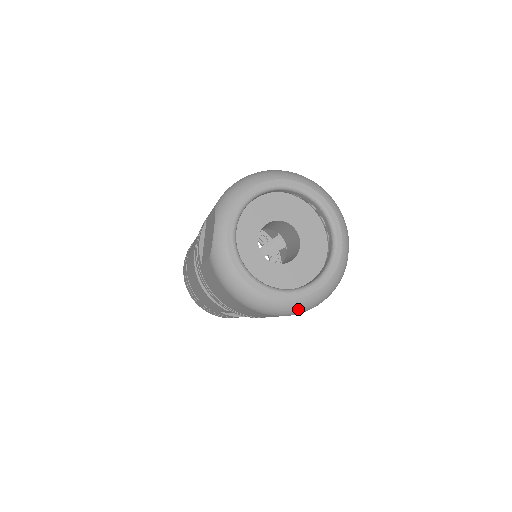
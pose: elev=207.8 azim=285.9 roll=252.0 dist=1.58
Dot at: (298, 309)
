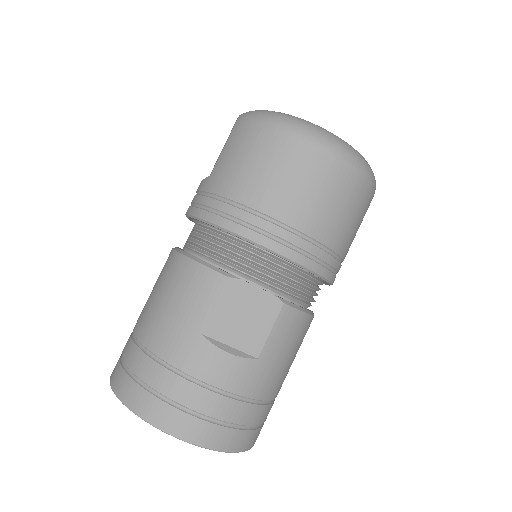
Dot at: (349, 150)
